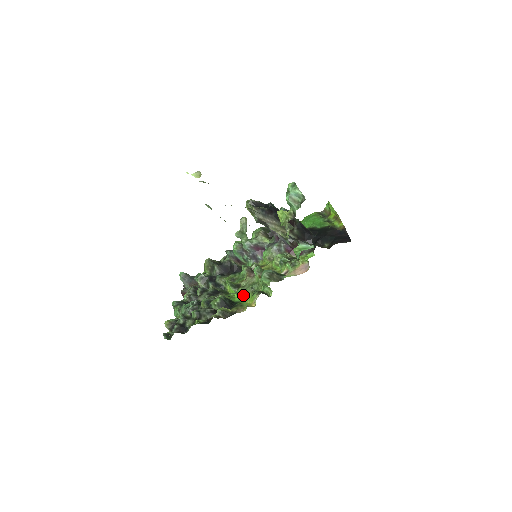
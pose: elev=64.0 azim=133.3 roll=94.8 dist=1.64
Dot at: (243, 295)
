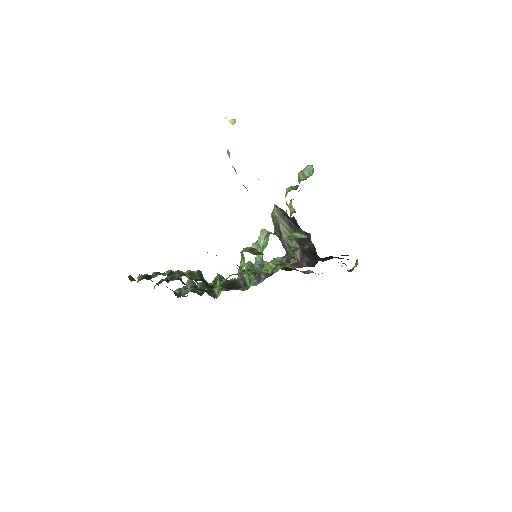
Dot at: (222, 281)
